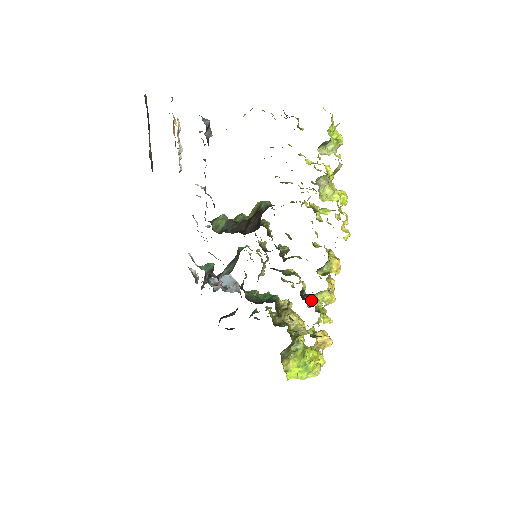
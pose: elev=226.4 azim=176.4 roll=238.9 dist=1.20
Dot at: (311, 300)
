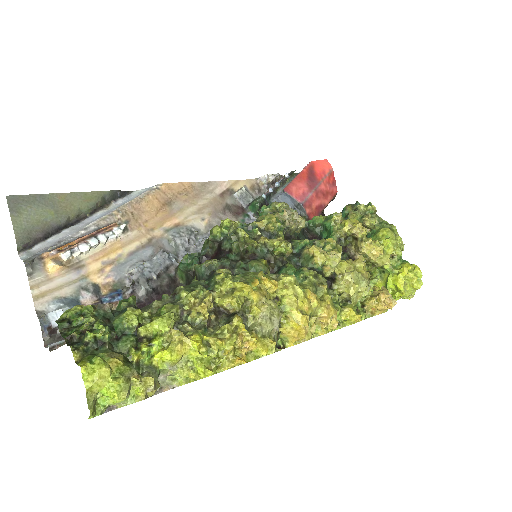
Dot at: (340, 286)
